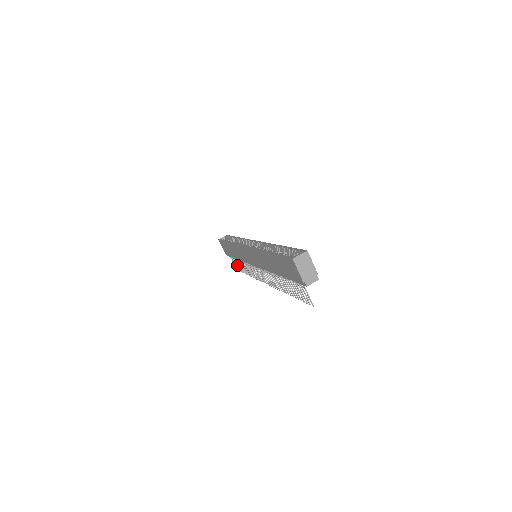
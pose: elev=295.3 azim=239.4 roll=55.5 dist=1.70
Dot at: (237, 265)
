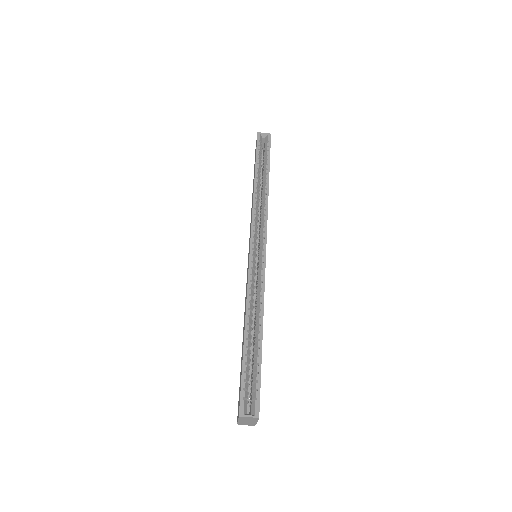
Dot at: occluded
